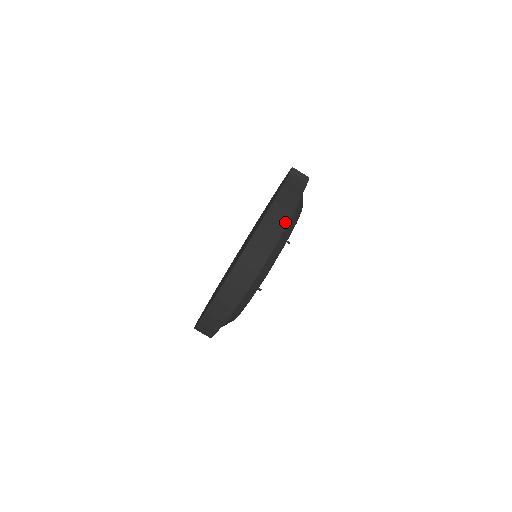
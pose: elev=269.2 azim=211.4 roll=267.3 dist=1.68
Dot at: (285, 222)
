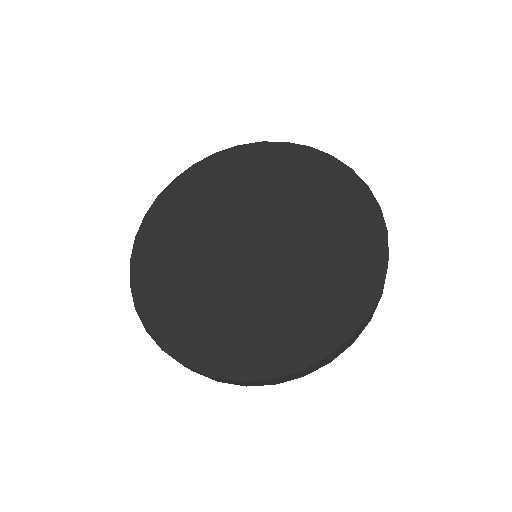
Dot at: (315, 370)
